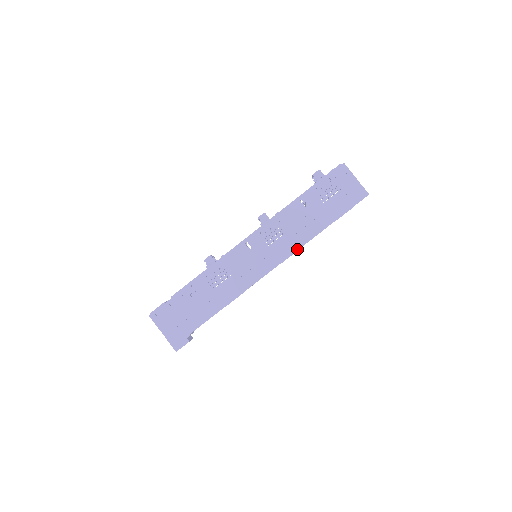
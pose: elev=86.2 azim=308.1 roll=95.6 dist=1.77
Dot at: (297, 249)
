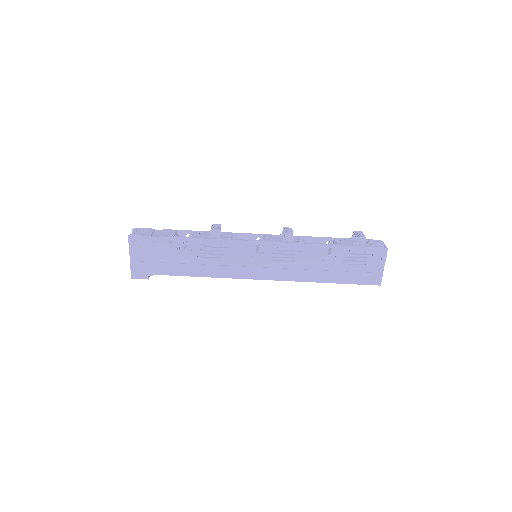
Dot at: (292, 280)
